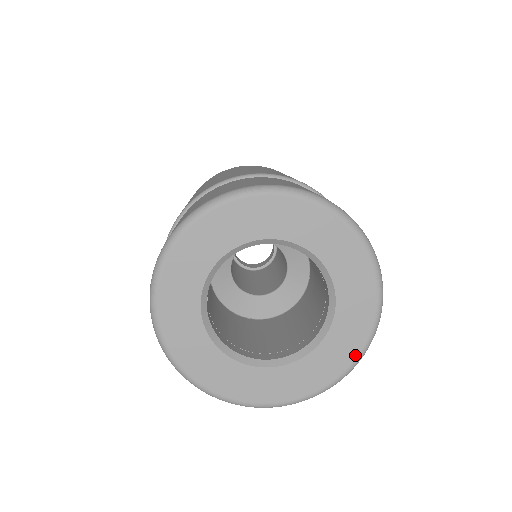
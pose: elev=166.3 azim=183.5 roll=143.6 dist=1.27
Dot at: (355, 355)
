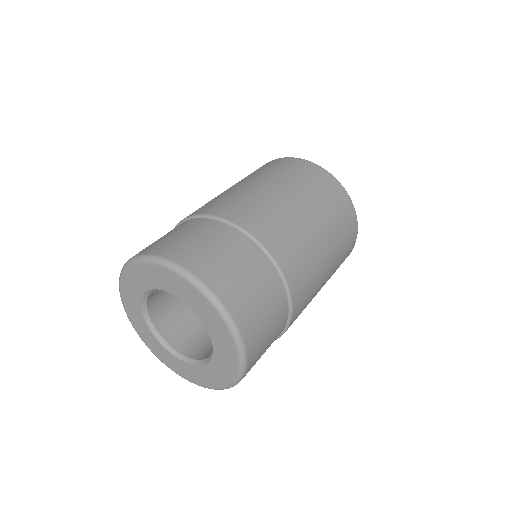
Dot at: (194, 382)
